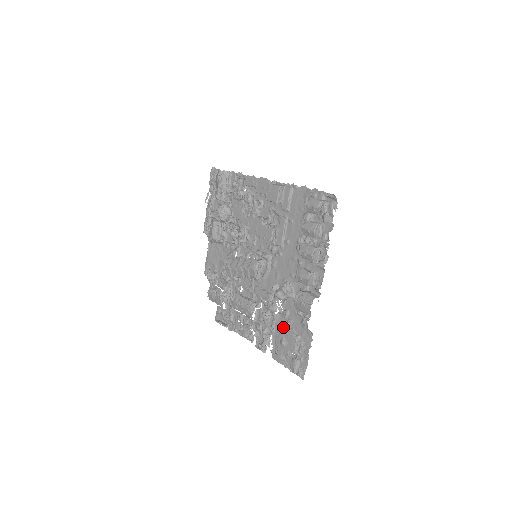
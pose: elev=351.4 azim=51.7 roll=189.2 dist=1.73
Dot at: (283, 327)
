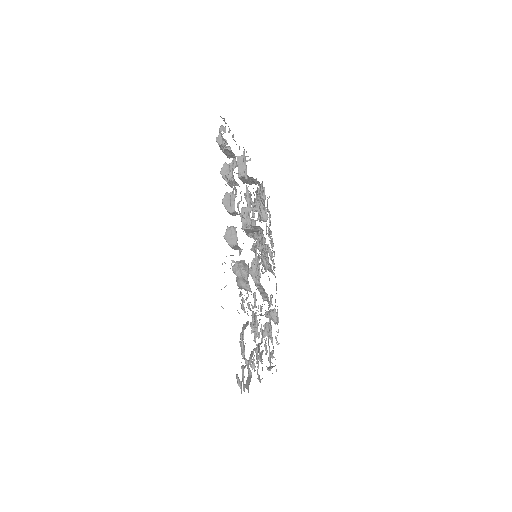
Dot at: occluded
